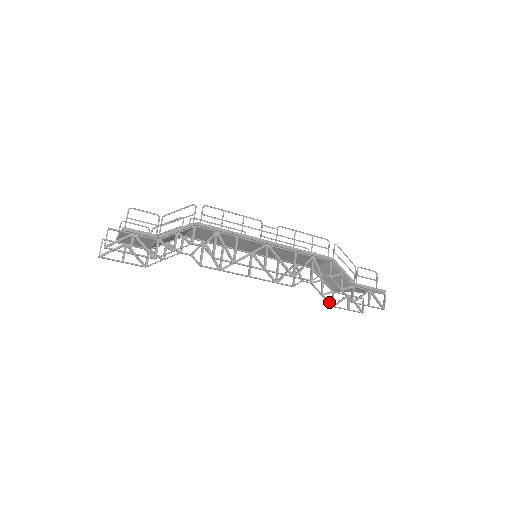
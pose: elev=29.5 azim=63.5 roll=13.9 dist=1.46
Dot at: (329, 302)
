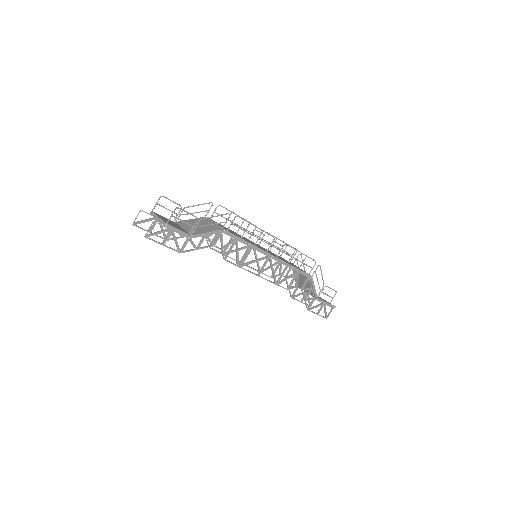
Dot at: occluded
